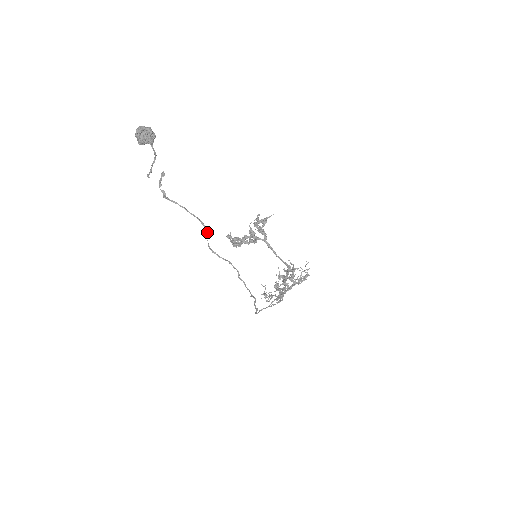
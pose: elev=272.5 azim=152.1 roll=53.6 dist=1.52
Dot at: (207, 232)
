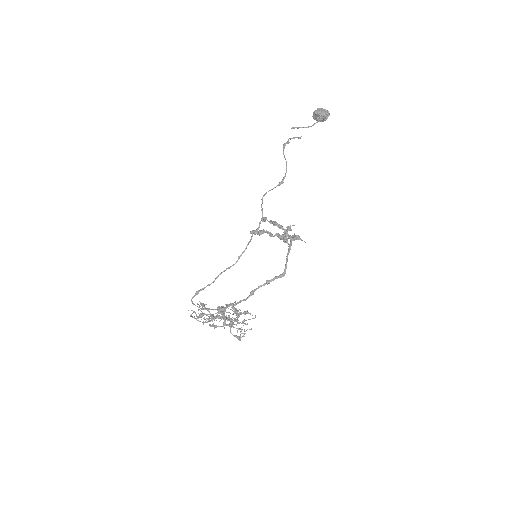
Dot at: (279, 185)
